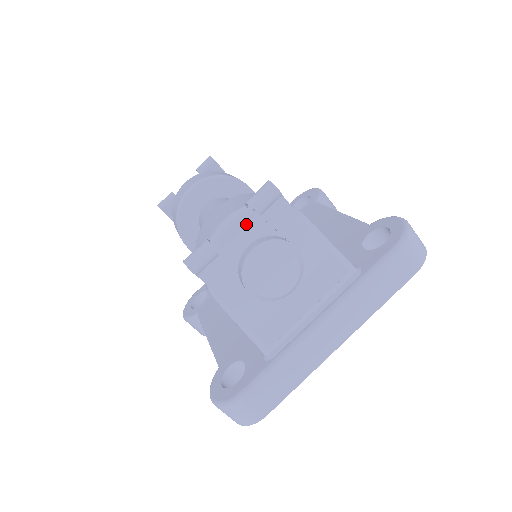
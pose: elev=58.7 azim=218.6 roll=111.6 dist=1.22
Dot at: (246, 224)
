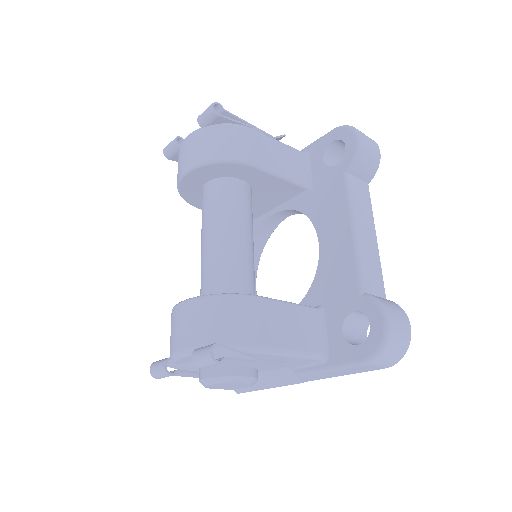
Dot at: occluded
